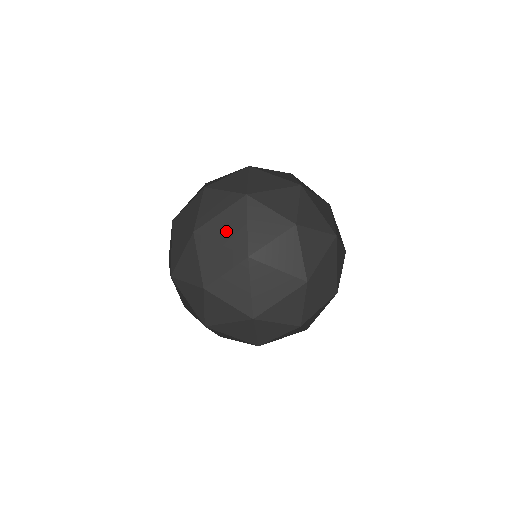
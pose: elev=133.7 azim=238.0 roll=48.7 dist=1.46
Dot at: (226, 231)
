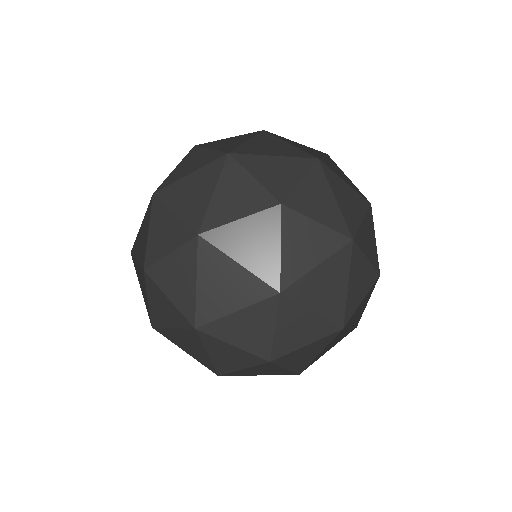
Dot at: (270, 148)
